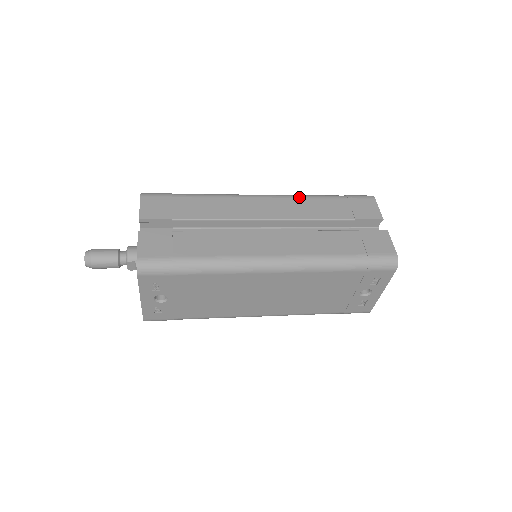
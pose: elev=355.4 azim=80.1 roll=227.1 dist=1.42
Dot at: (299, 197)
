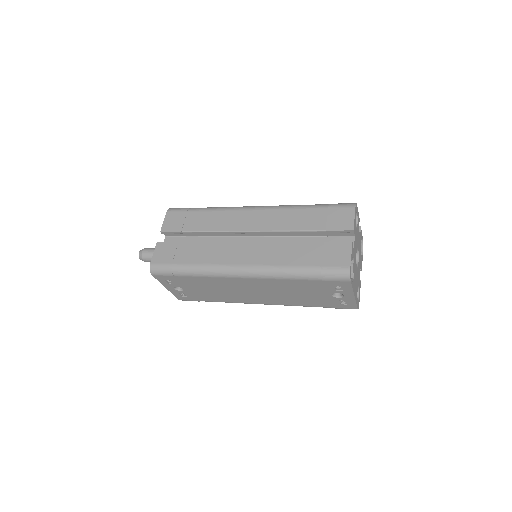
Dot at: (284, 208)
